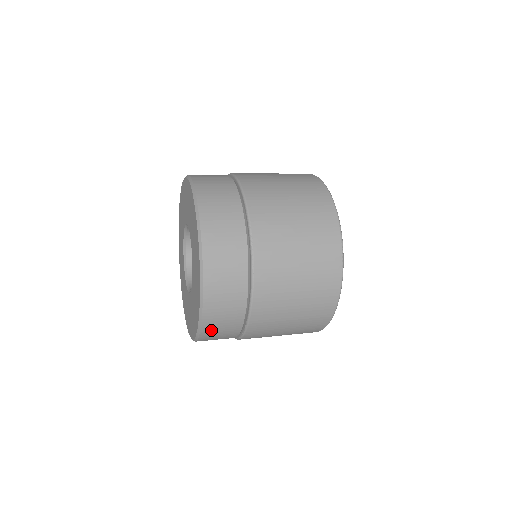
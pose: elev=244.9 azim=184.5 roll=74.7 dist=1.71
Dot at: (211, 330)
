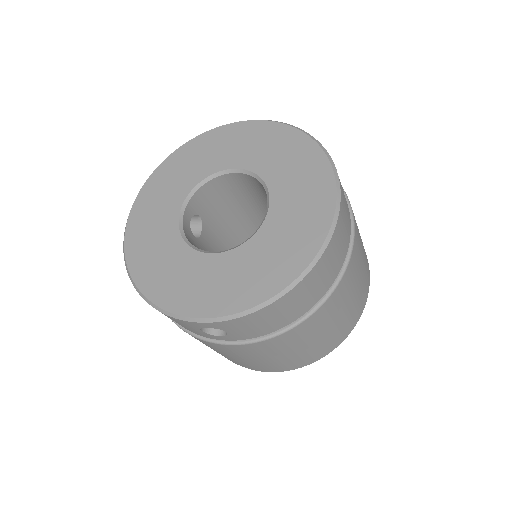
Dot at: (325, 263)
